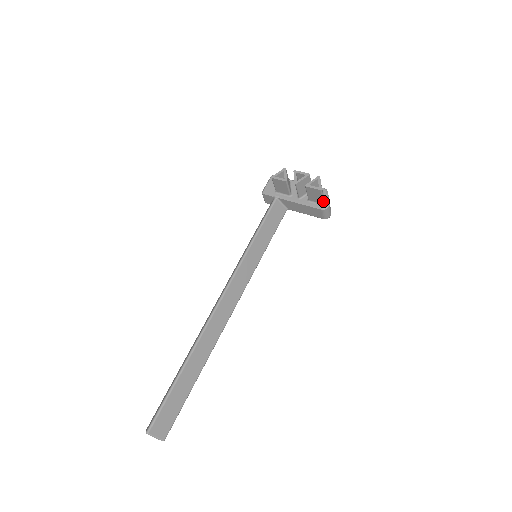
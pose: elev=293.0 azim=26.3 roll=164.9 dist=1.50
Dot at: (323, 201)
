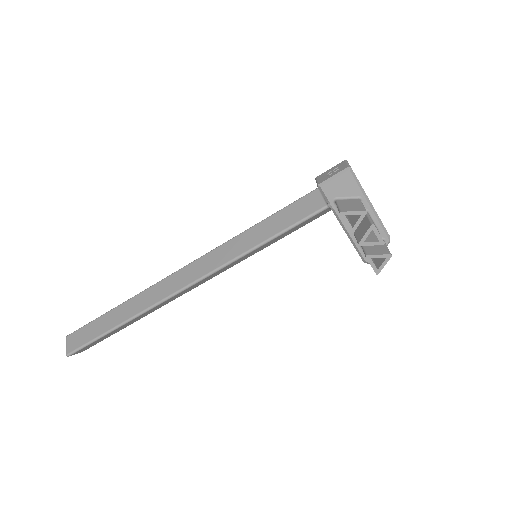
Dot at: occluded
